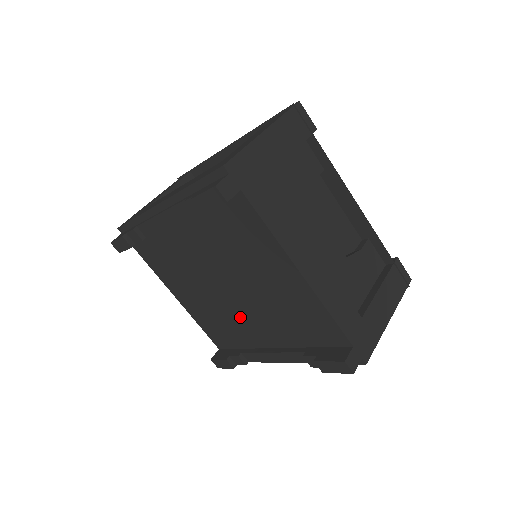
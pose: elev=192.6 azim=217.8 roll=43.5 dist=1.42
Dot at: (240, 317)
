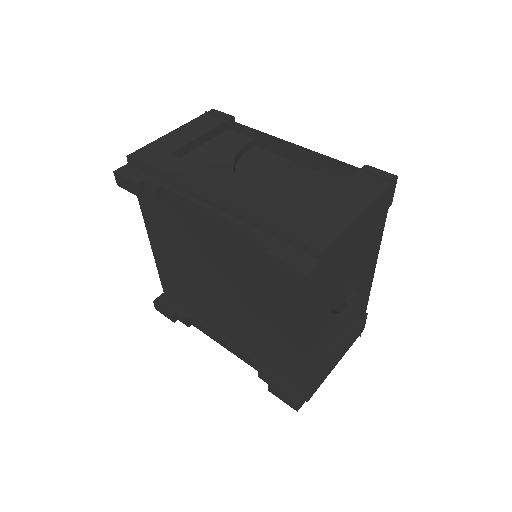
Dot at: (214, 303)
